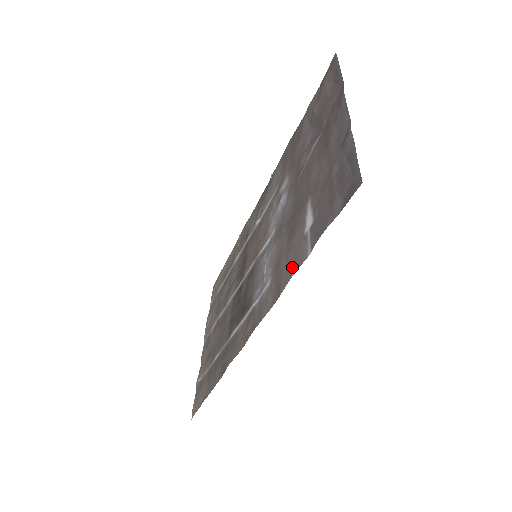
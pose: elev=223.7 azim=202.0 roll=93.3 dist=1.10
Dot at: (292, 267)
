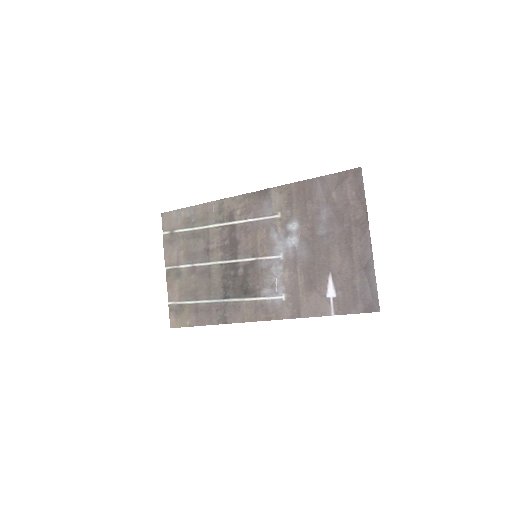
Dot at: (315, 310)
